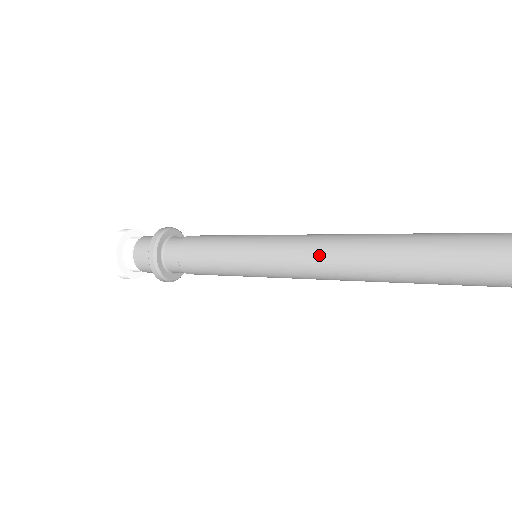
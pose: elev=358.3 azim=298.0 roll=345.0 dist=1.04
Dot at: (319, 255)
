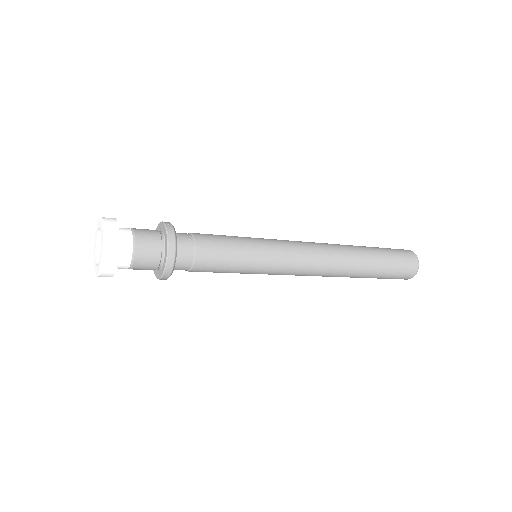
Dot at: (319, 263)
